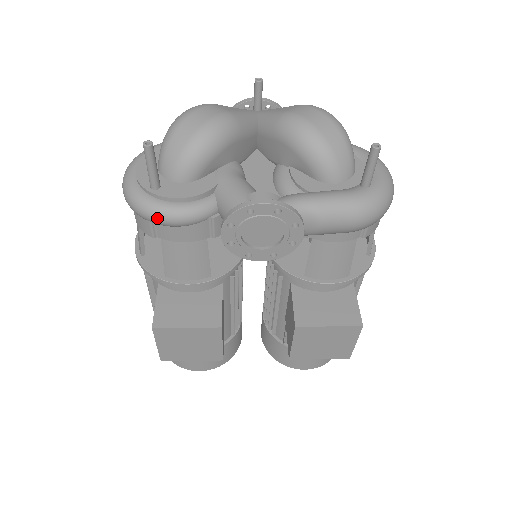
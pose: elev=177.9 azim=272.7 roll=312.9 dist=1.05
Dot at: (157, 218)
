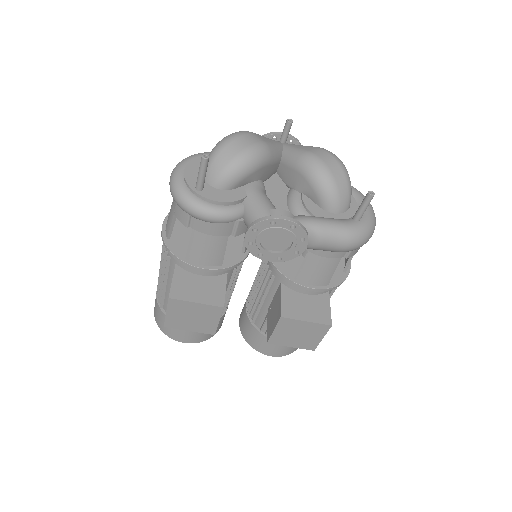
Dot at: (197, 213)
